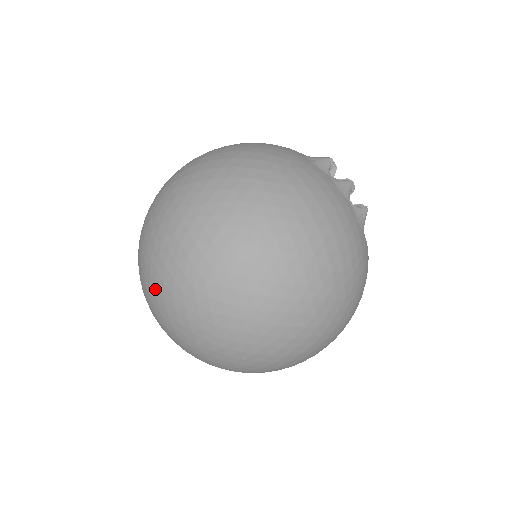
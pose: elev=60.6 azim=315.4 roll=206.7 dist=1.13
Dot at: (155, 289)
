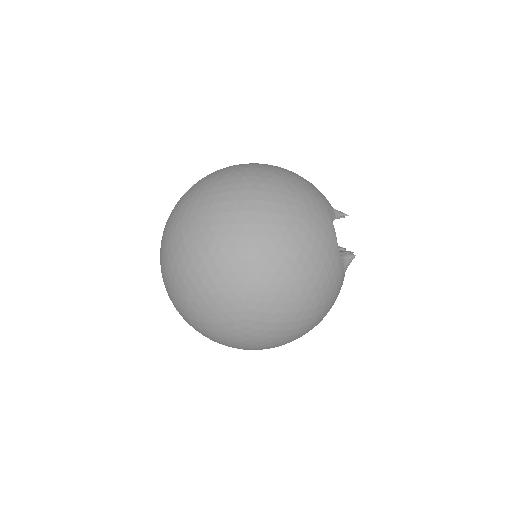
Dot at: occluded
